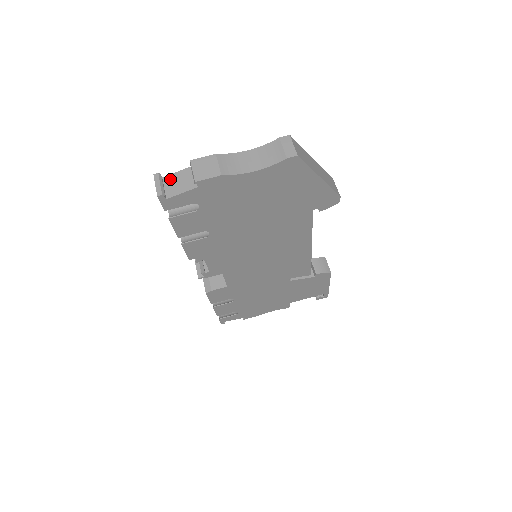
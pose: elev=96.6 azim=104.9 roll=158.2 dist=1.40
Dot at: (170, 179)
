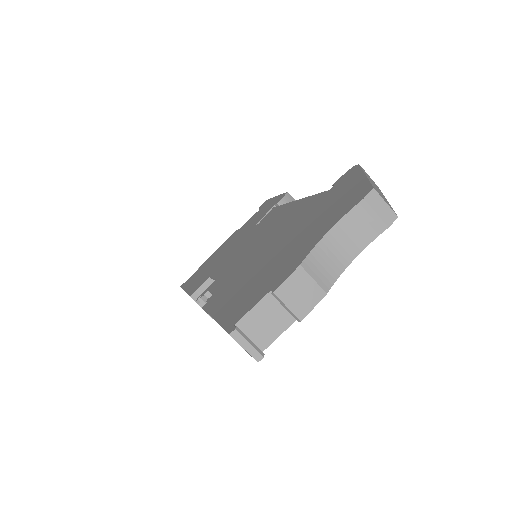
Dot at: (249, 323)
